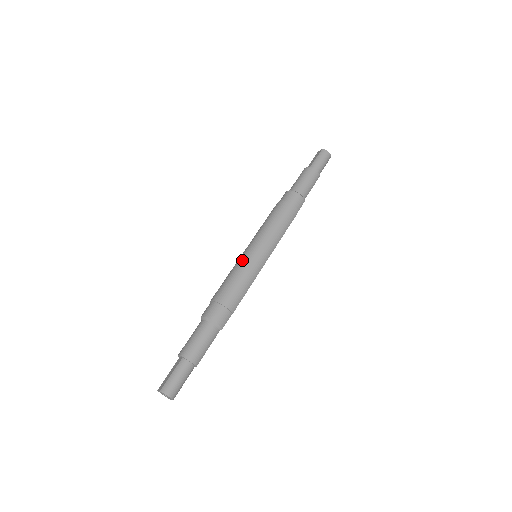
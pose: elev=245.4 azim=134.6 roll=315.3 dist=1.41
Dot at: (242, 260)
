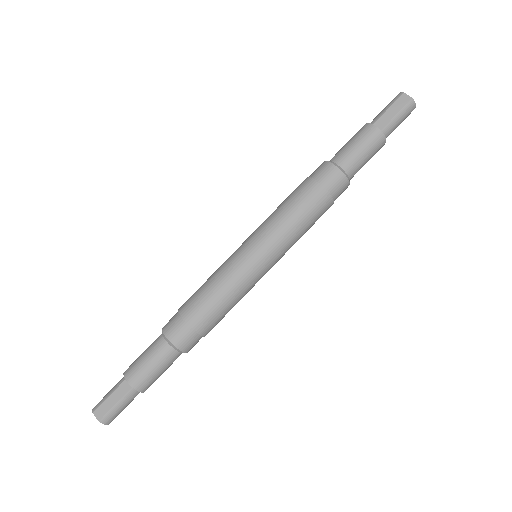
Dot at: (242, 274)
